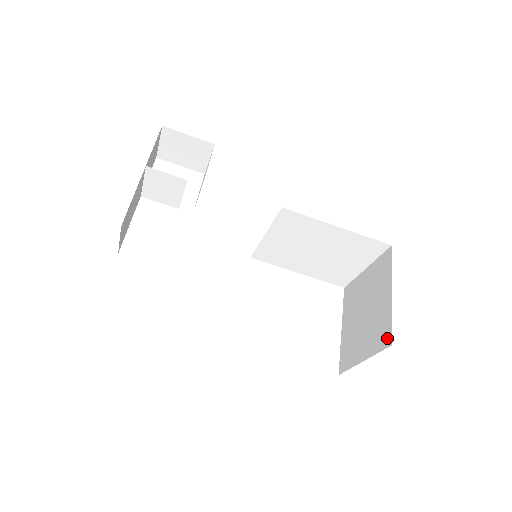
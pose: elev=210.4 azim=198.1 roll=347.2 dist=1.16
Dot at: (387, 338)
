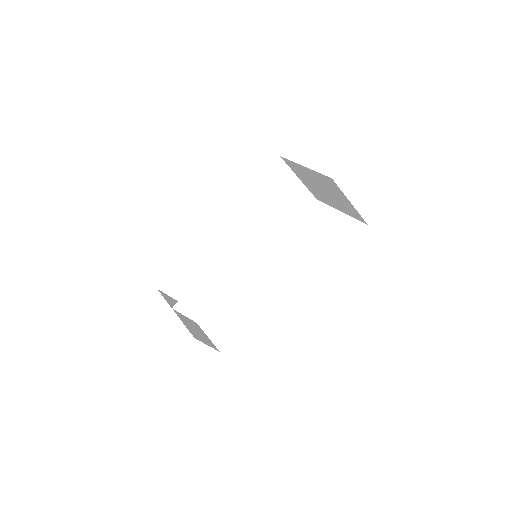
Dot at: (329, 180)
